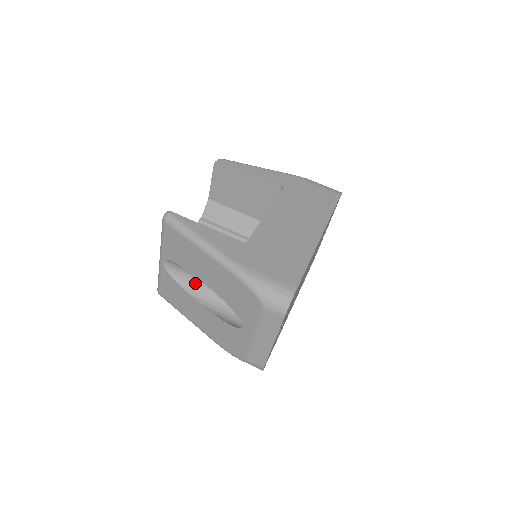
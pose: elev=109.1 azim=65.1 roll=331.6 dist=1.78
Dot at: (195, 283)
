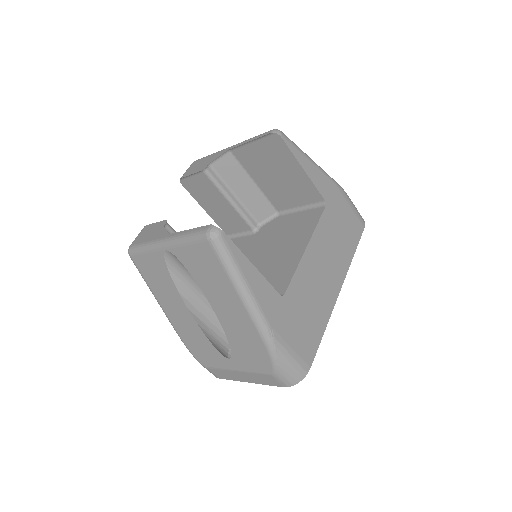
Dot at: (191, 284)
